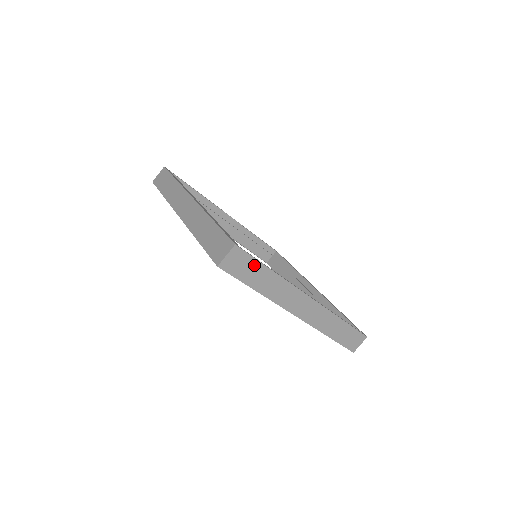
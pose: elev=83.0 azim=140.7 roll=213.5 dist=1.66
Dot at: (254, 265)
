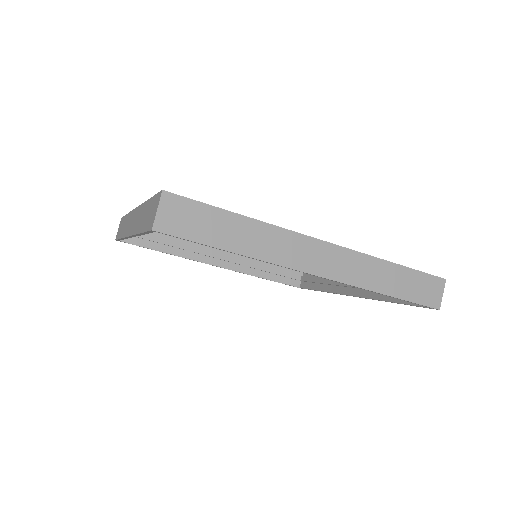
Dot at: (208, 214)
